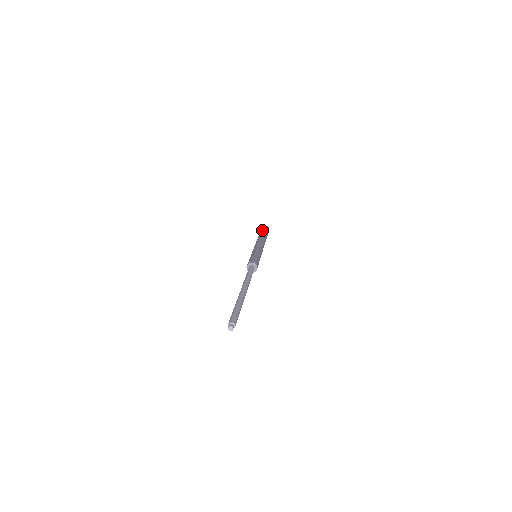
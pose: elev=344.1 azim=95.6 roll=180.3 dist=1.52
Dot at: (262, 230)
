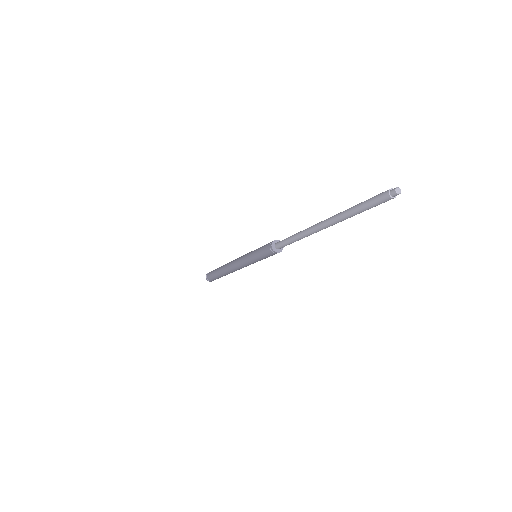
Dot at: (214, 270)
